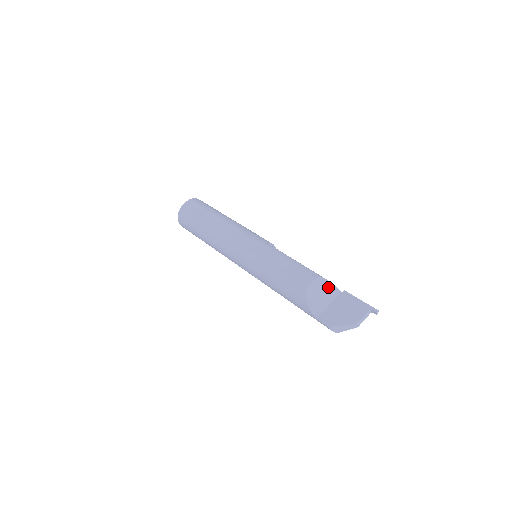
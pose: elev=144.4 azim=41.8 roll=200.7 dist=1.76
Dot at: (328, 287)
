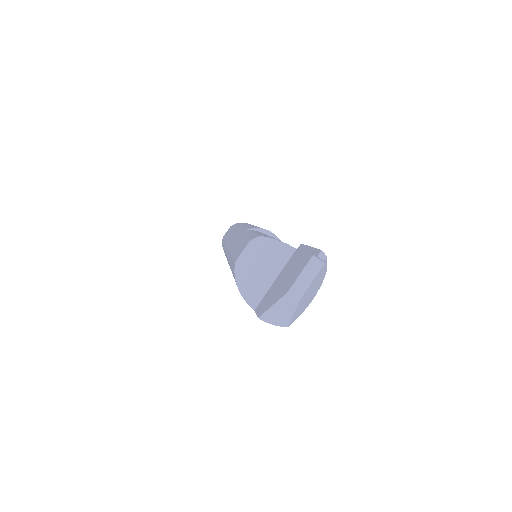
Dot at: (271, 249)
